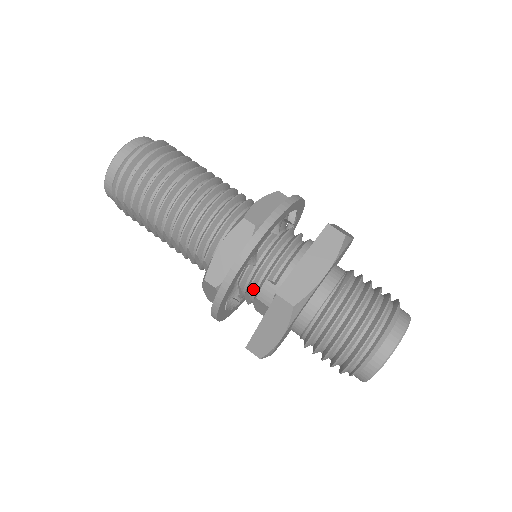
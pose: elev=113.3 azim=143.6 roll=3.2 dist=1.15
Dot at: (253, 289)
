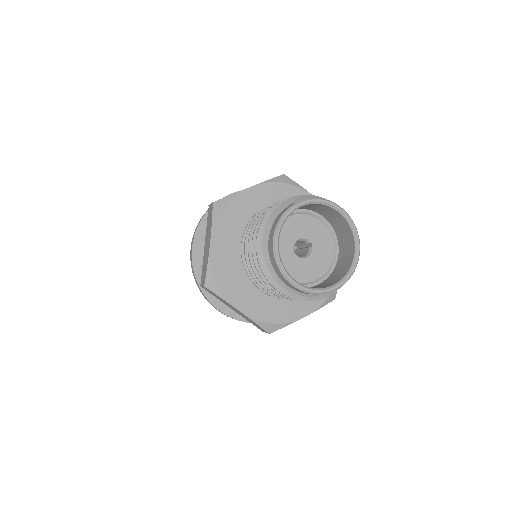
Dot at: occluded
